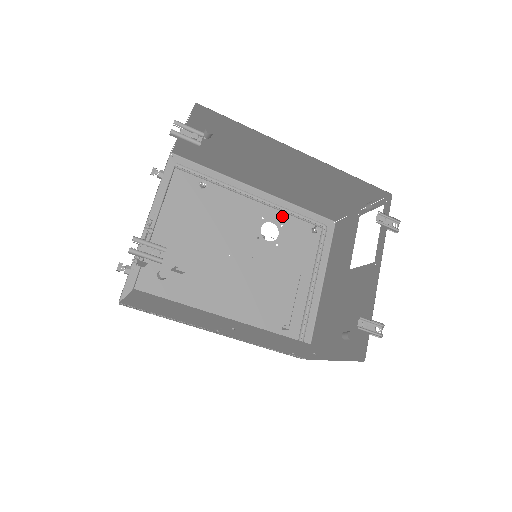
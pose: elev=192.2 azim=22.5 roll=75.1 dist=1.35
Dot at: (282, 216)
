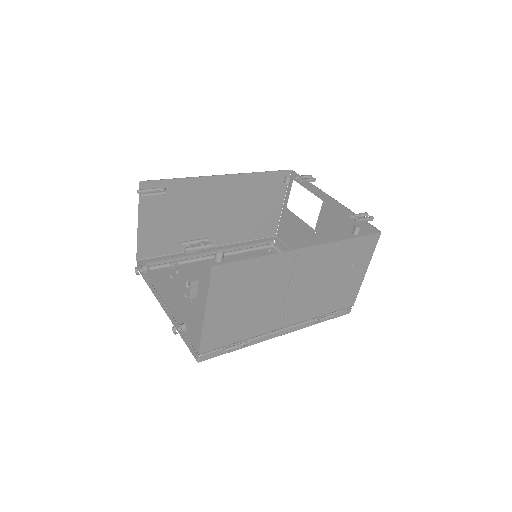
Dot at: (242, 255)
